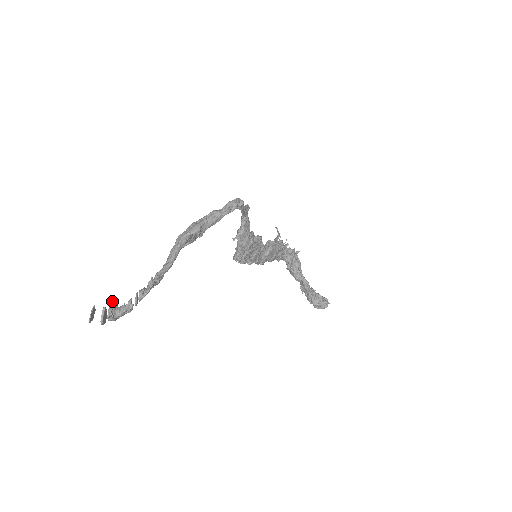
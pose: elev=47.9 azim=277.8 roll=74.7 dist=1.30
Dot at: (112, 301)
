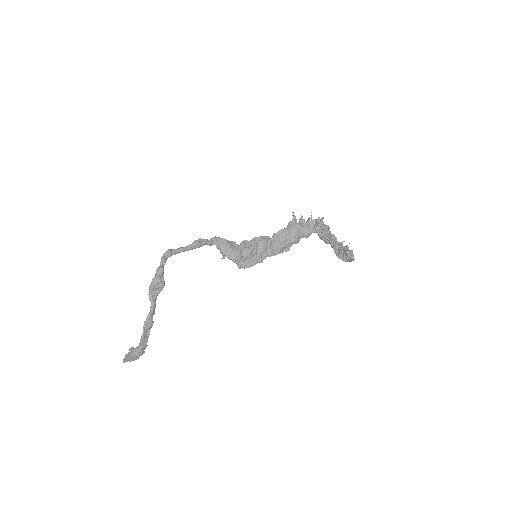
Dot at: (131, 347)
